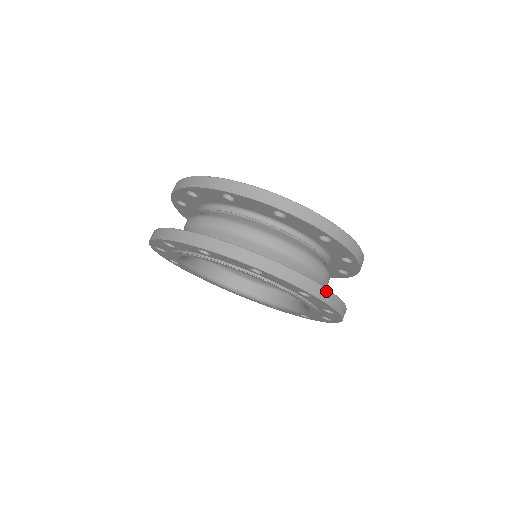
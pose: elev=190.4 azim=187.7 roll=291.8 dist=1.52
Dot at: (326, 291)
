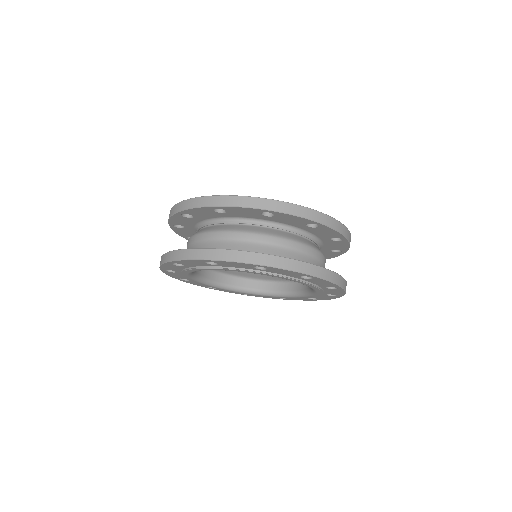
Dot at: (276, 258)
